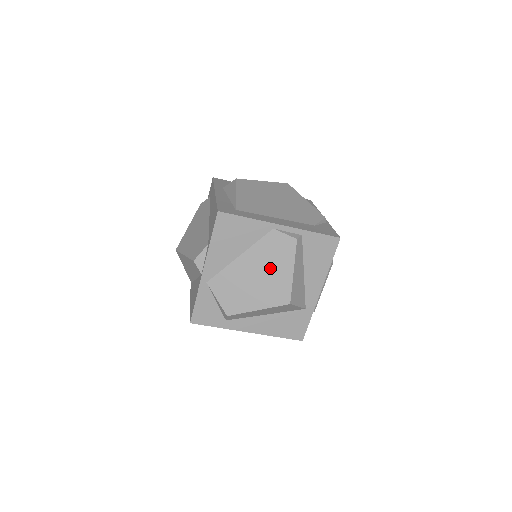
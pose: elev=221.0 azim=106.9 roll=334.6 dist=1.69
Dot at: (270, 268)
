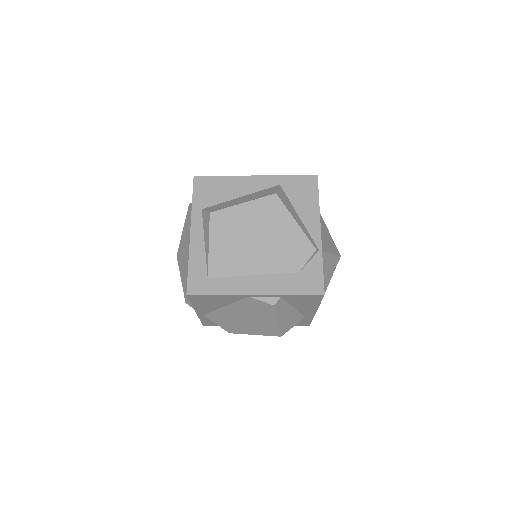
Dot at: (255, 317)
